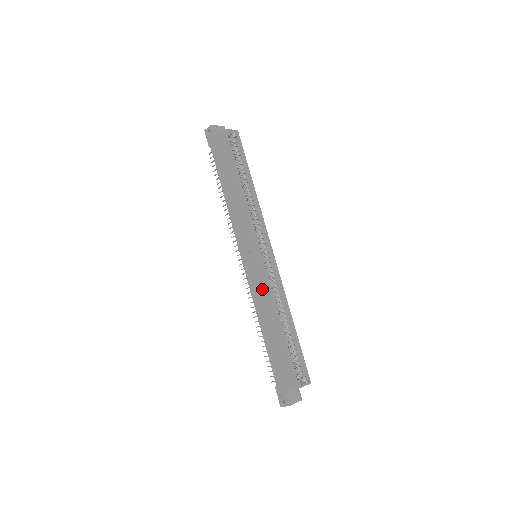
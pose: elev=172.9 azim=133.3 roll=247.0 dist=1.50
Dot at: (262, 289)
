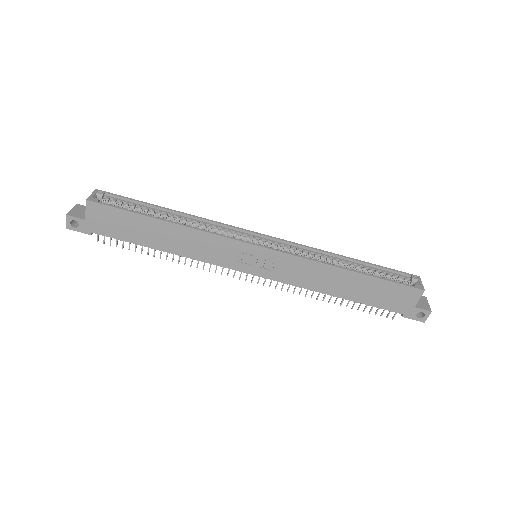
Dot at: (300, 269)
